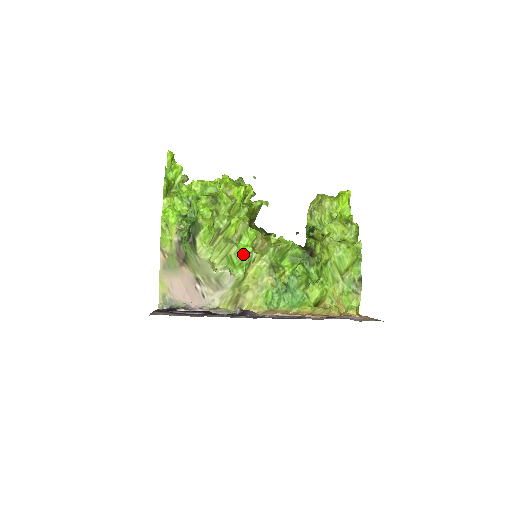
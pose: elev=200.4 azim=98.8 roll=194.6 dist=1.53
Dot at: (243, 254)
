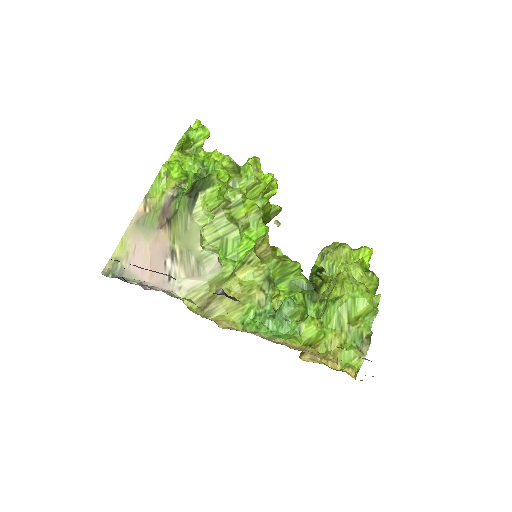
Dot at: (242, 246)
